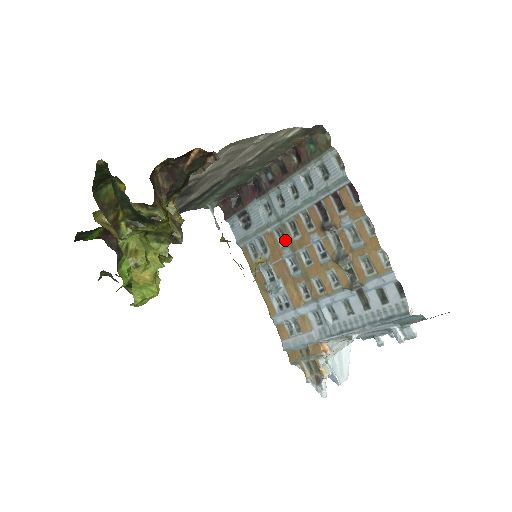
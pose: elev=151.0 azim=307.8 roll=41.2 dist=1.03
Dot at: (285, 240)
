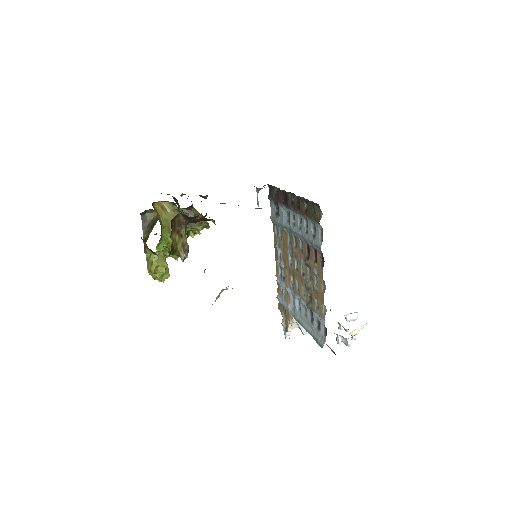
Dot at: (291, 244)
